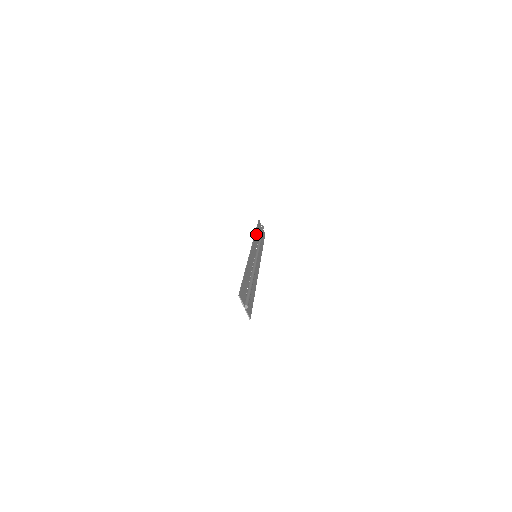
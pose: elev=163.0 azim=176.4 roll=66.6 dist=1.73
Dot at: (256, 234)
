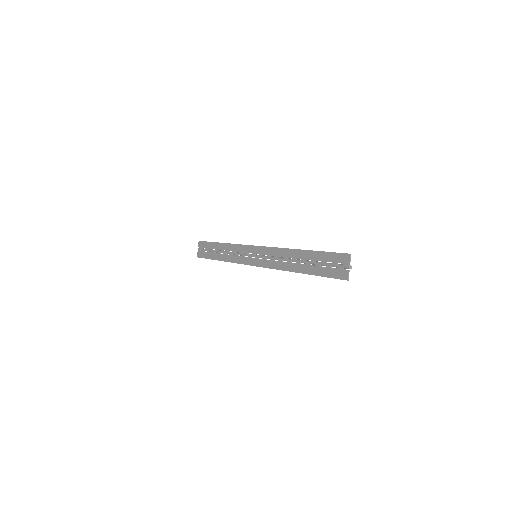
Dot at: (227, 245)
